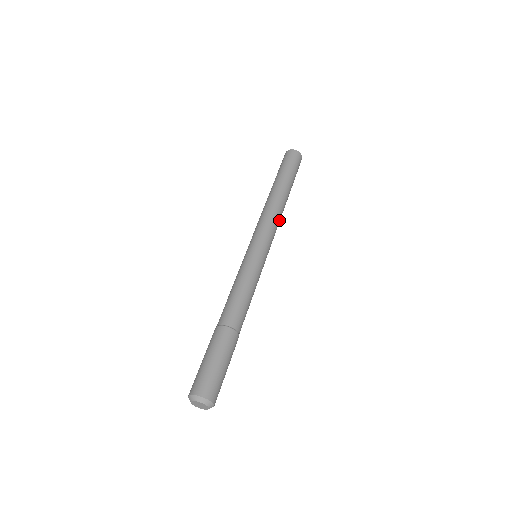
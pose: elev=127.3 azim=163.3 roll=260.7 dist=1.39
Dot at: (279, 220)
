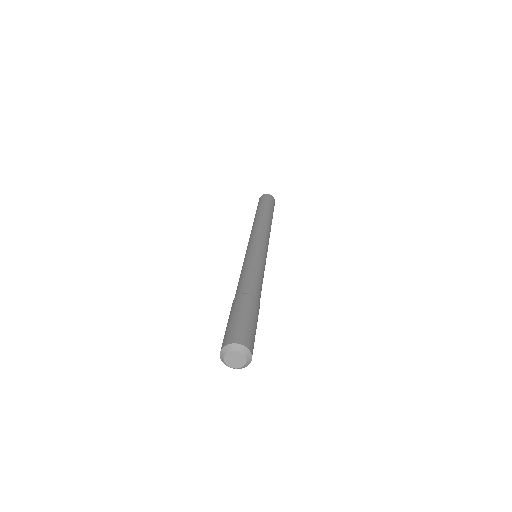
Dot at: (266, 228)
